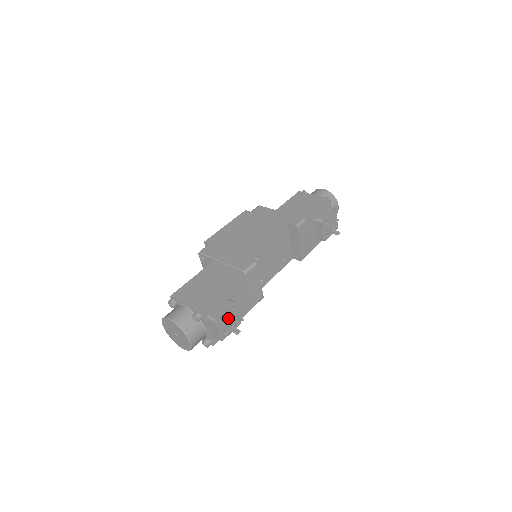
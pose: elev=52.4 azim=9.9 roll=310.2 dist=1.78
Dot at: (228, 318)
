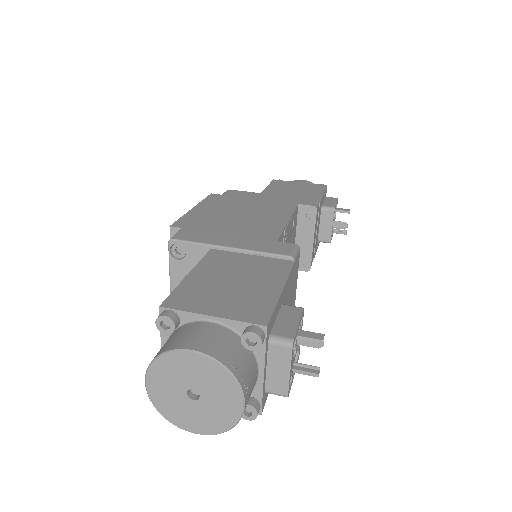
Dot at: (308, 338)
